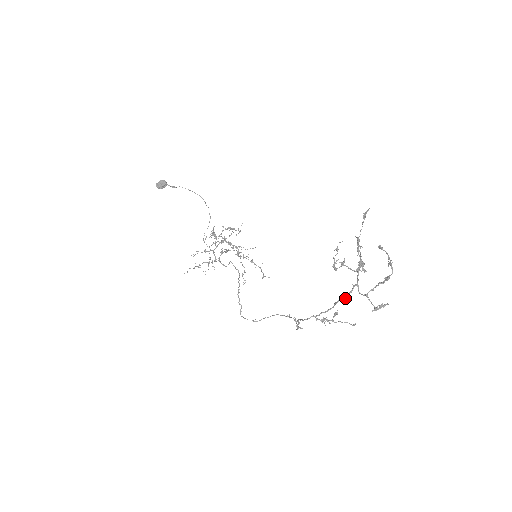
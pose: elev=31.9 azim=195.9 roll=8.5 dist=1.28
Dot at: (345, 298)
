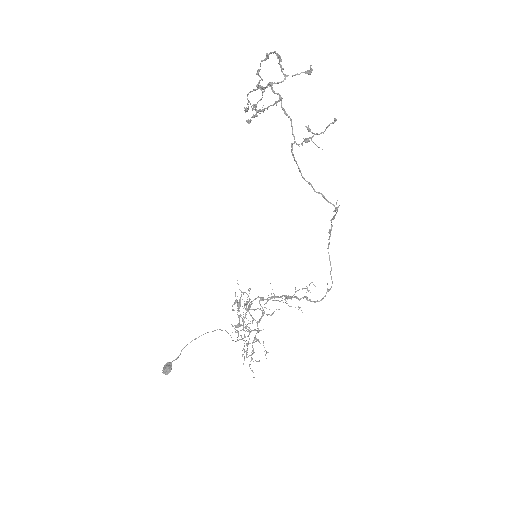
Dot at: occluded
